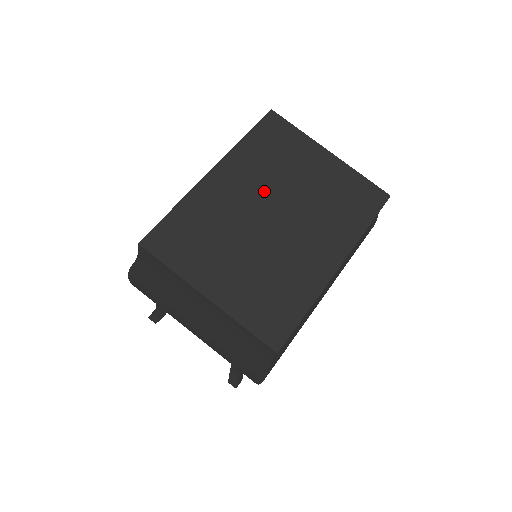
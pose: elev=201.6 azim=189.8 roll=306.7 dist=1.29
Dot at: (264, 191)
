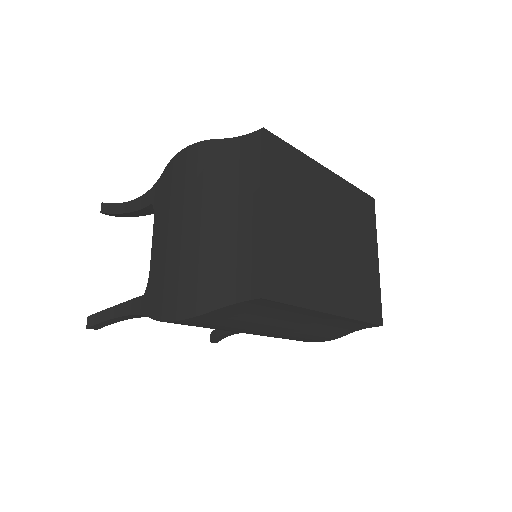
Dot at: (338, 220)
